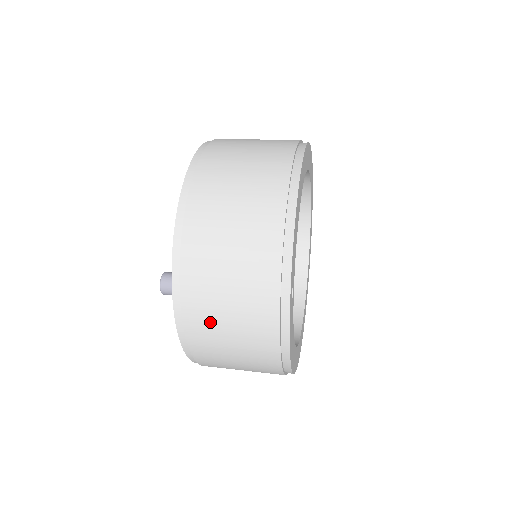
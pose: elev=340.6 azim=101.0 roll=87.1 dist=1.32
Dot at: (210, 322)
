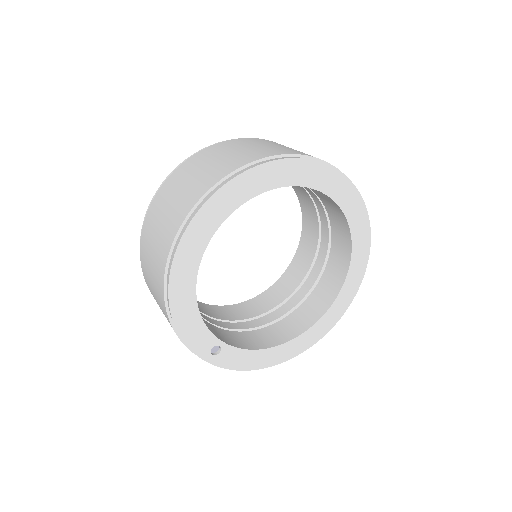
Dot at: occluded
